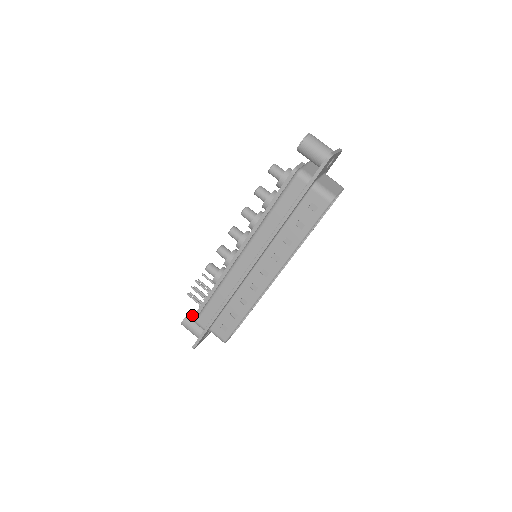
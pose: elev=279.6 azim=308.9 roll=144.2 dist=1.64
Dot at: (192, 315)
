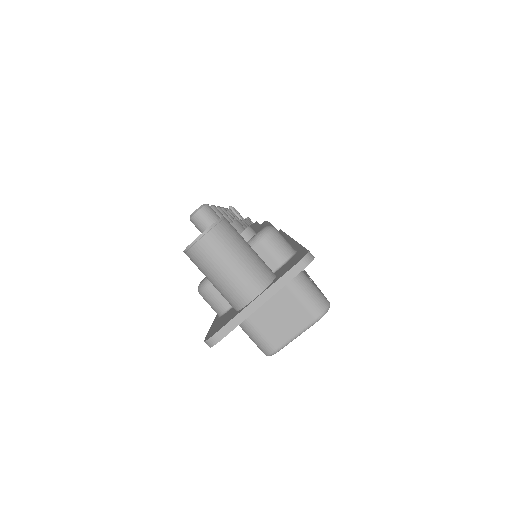
Dot at: occluded
